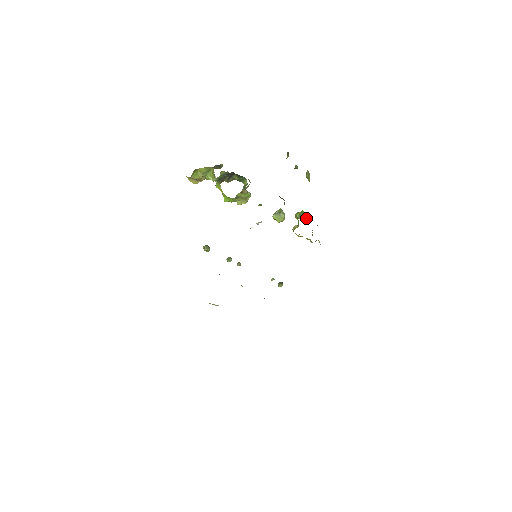
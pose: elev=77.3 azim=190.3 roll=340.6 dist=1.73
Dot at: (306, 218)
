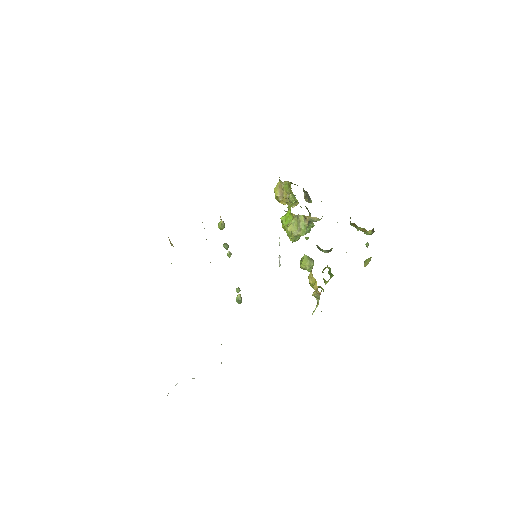
Dot at: occluded
